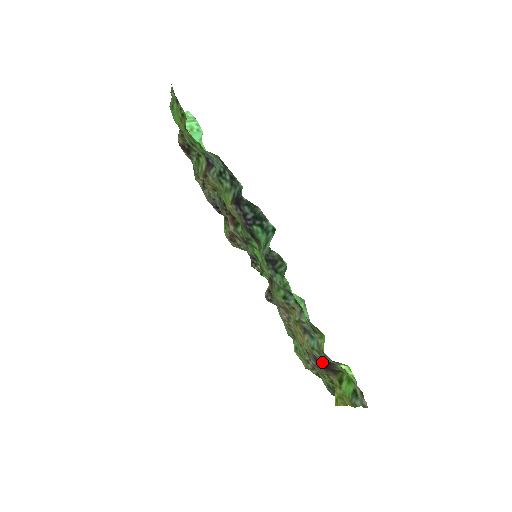
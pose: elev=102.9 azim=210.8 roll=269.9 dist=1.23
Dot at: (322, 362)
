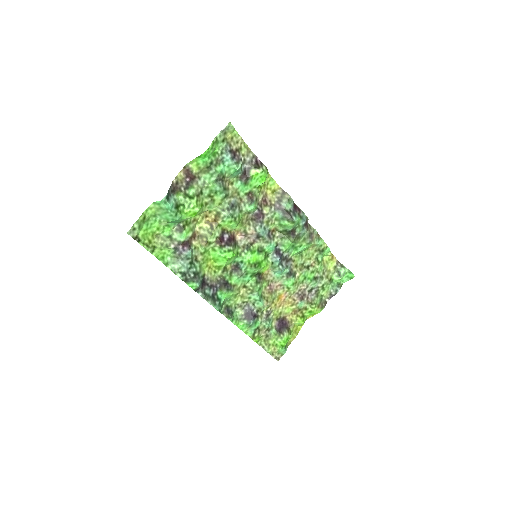
Dot at: (279, 325)
